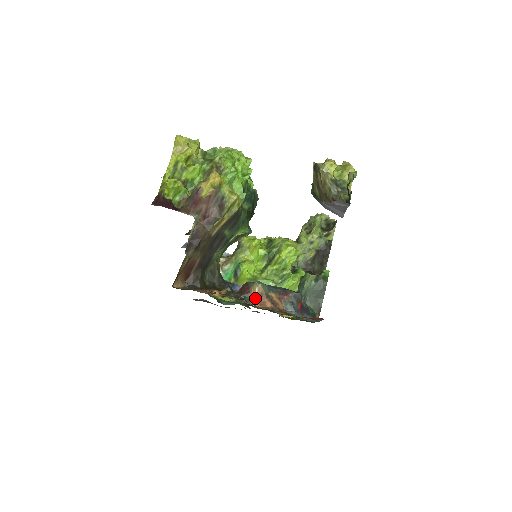
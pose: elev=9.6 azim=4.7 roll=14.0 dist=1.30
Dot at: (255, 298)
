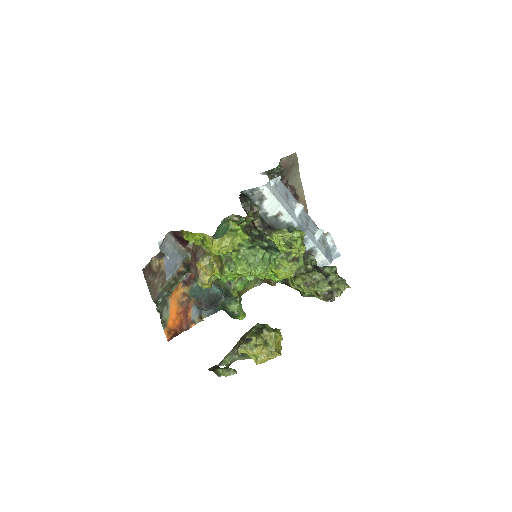
Dot at: (185, 290)
